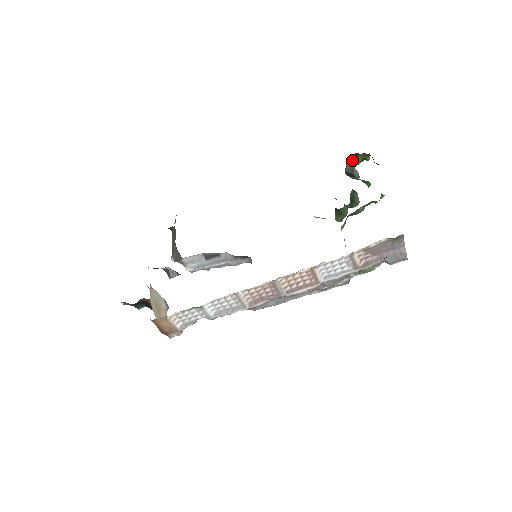
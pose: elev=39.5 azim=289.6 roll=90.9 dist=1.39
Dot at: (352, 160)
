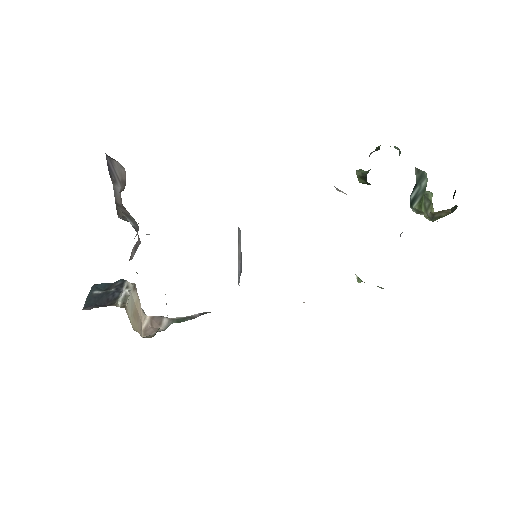
Dot at: occluded
